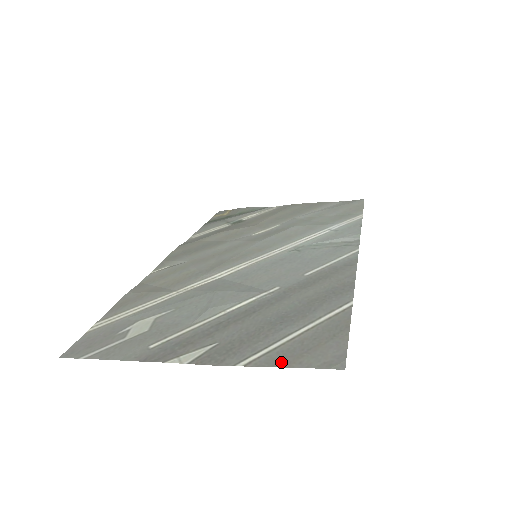
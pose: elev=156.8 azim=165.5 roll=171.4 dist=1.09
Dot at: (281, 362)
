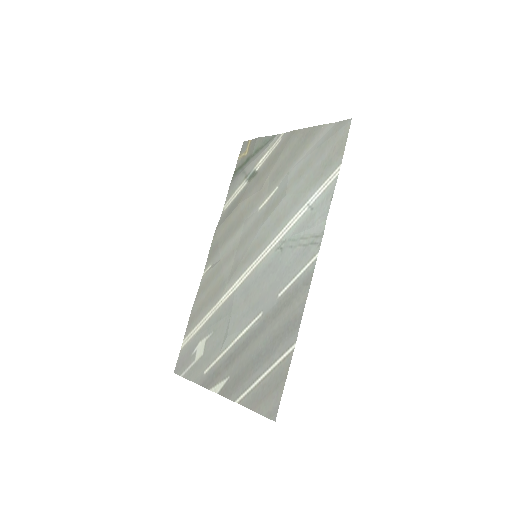
Dot at: (252, 405)
